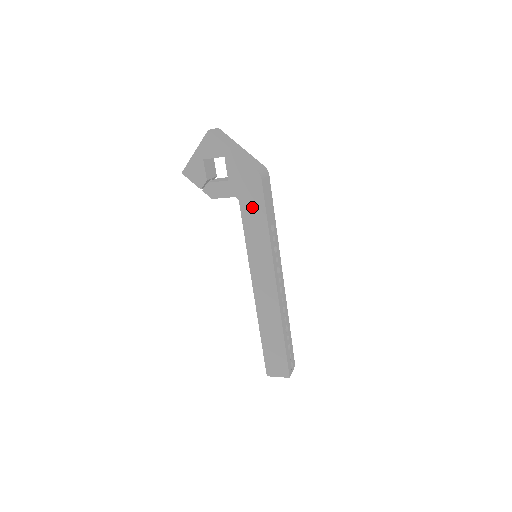
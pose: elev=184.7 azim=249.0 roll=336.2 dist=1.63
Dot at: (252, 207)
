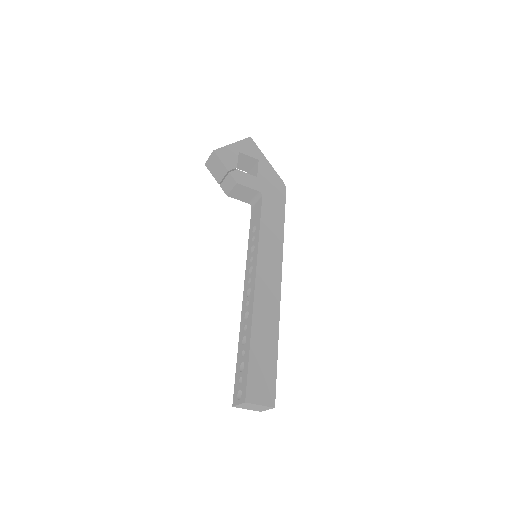
Dot at: (273, 206)
